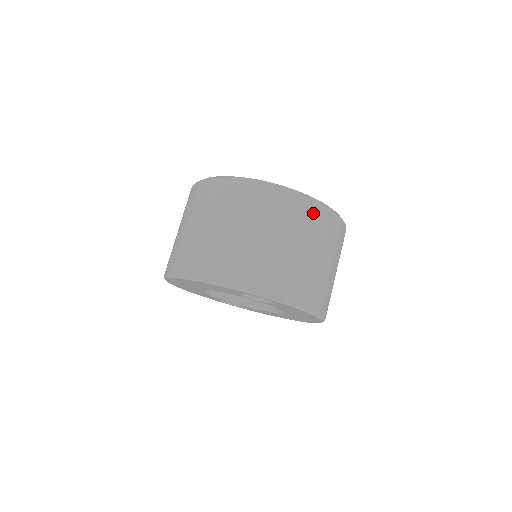
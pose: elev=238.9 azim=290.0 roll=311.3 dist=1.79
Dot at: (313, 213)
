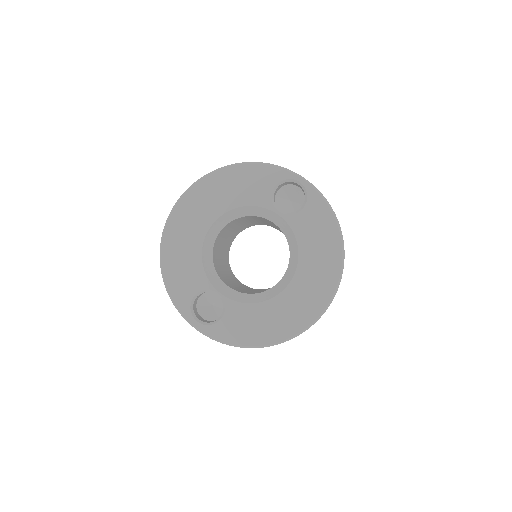
Dot at: occluded
